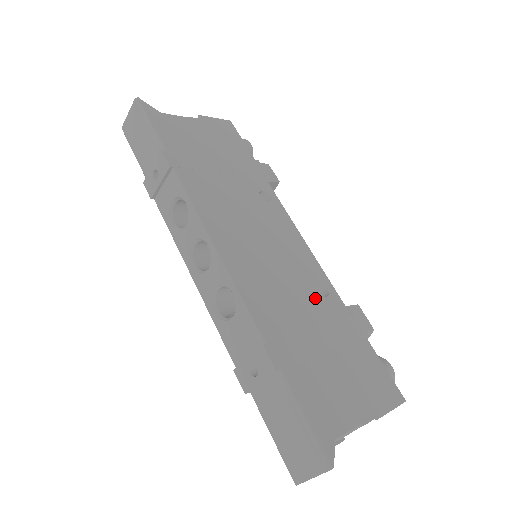
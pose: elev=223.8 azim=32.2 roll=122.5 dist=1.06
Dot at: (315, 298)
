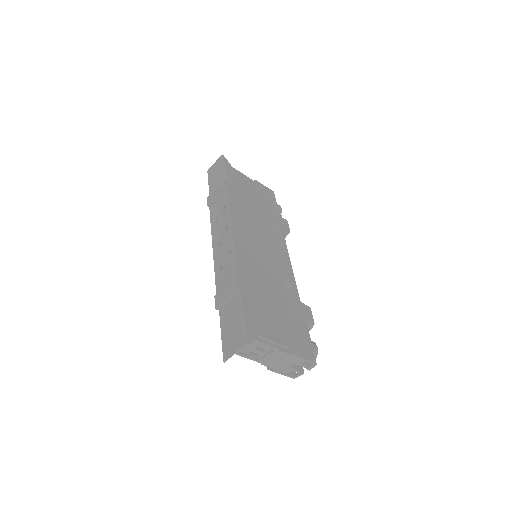
Dot at: (281, 285)
